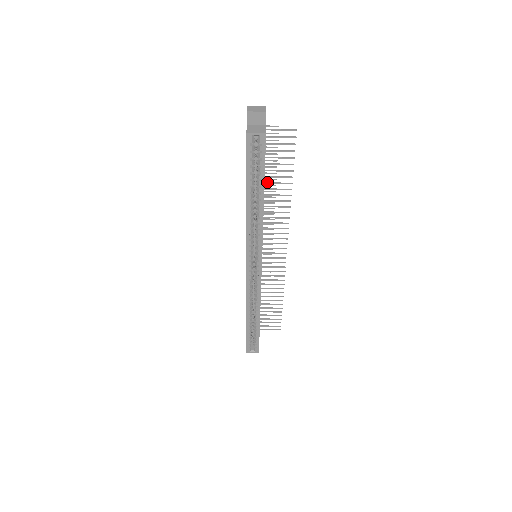
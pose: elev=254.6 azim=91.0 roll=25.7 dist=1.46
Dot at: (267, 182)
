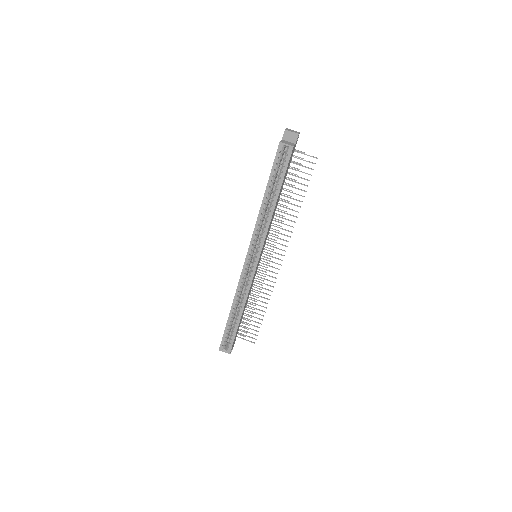
Dot at: (284, 195)
